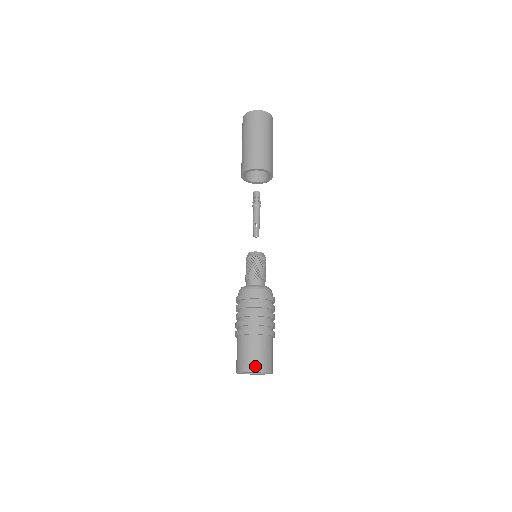
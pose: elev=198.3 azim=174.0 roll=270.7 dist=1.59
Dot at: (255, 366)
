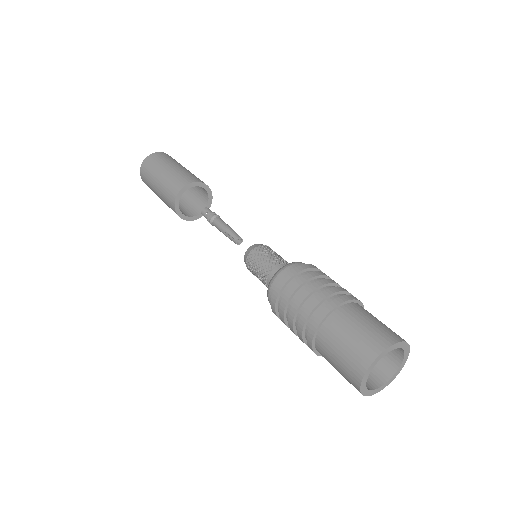
Dot at: (361, 359)
